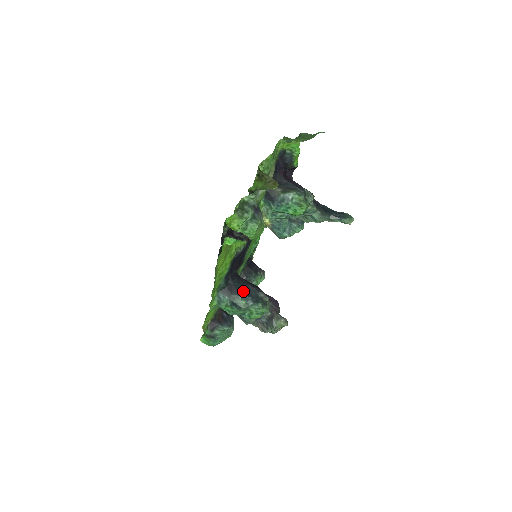
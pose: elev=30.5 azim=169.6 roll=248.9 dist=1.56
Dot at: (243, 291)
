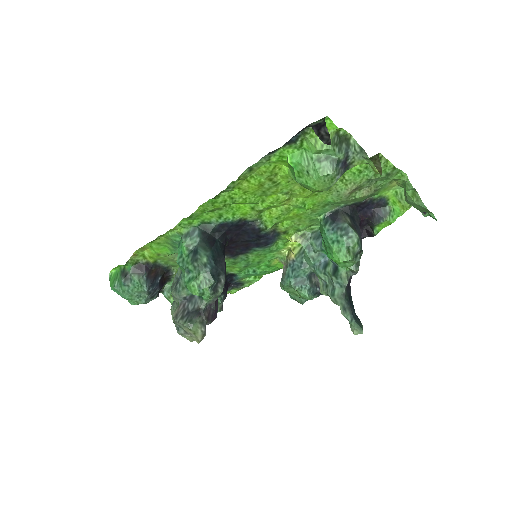
Dot at: (216, 254)
